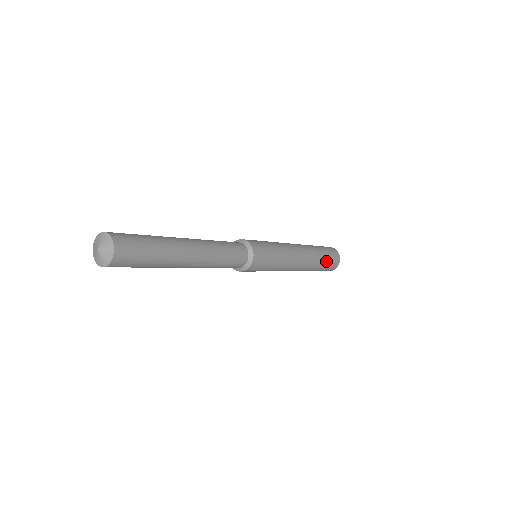
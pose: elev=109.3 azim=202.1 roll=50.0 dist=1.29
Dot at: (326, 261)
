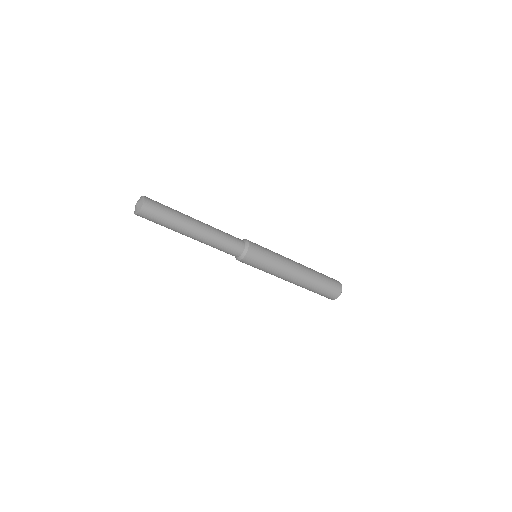
Dot at: (324, 287)
